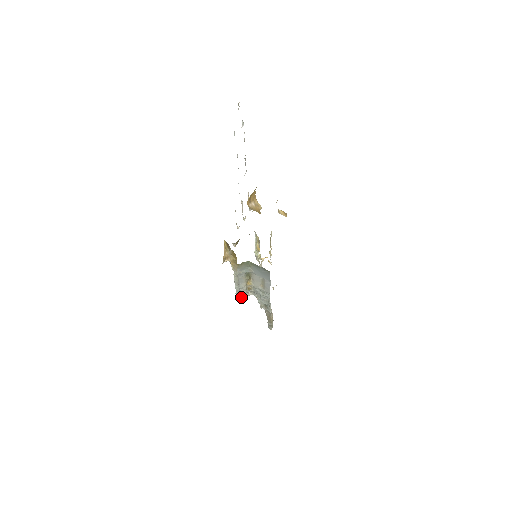
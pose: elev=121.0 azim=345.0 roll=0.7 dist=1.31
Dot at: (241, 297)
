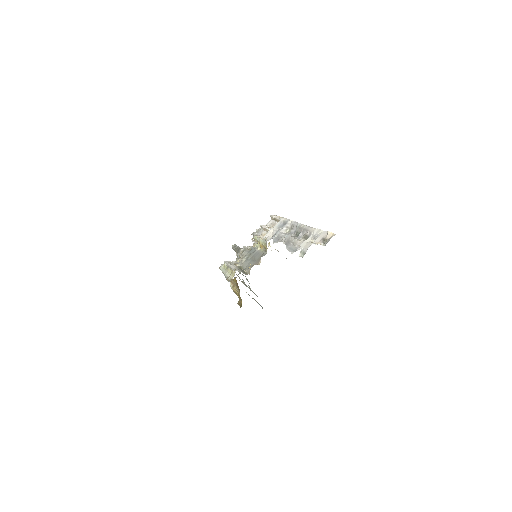
Dot at: occluded
